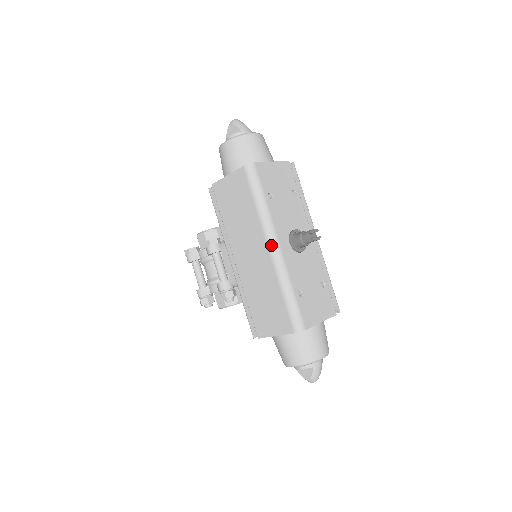
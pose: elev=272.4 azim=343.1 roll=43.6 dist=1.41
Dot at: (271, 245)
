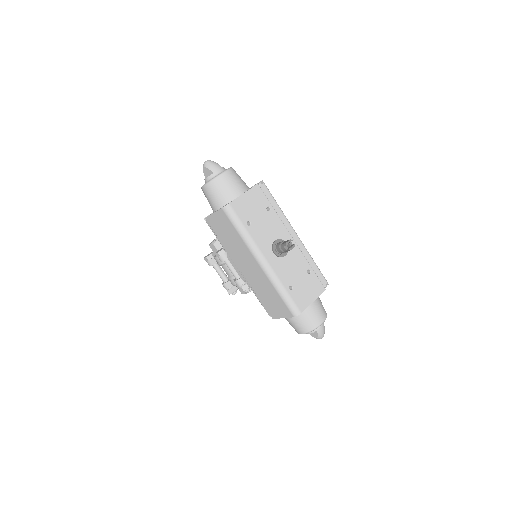
Dot at: (259, 261)
